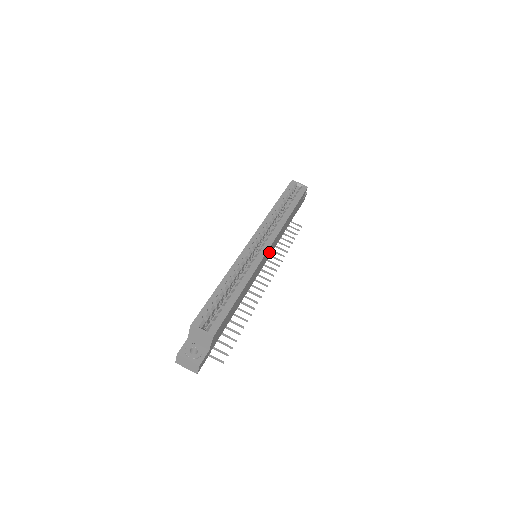
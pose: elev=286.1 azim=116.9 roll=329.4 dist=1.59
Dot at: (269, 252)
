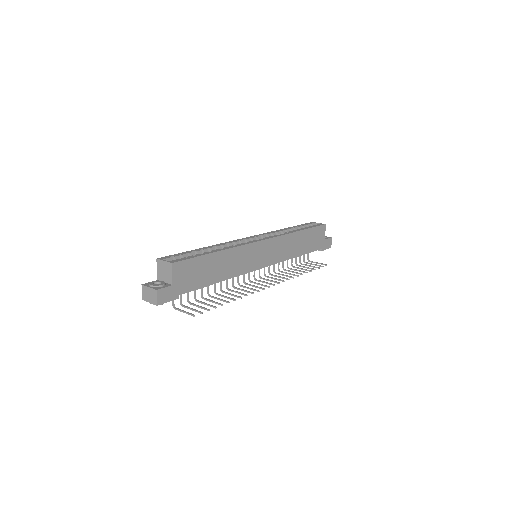
Dot at: (269, 253)
